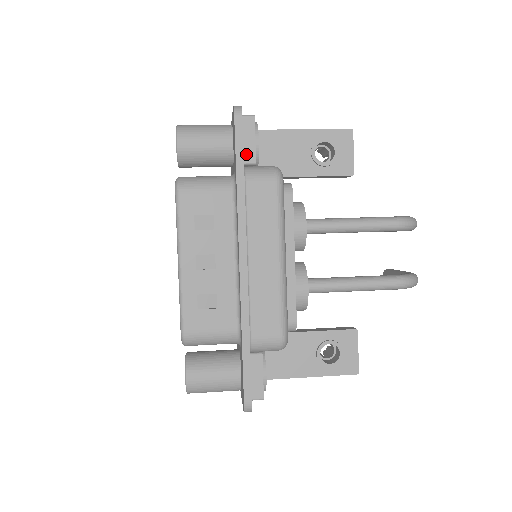
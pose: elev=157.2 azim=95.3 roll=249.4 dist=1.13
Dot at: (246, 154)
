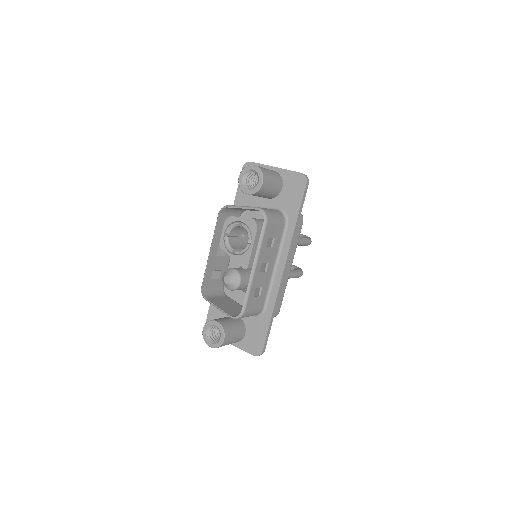
Dot at: occluded
